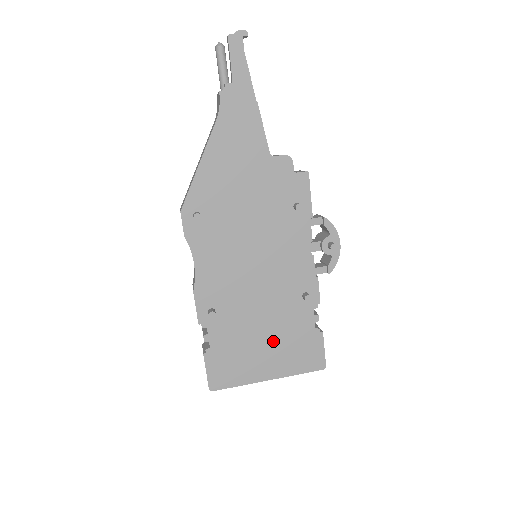
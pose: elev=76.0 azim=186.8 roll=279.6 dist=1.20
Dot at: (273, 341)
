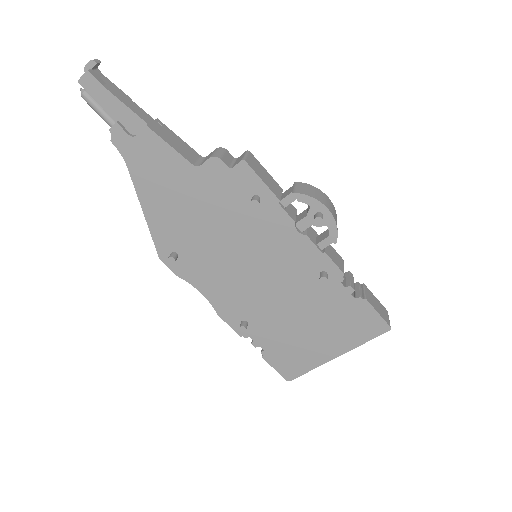
Dot at: (318, 325)
